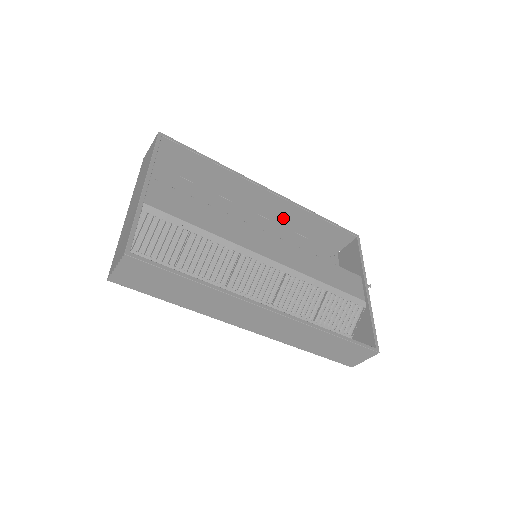
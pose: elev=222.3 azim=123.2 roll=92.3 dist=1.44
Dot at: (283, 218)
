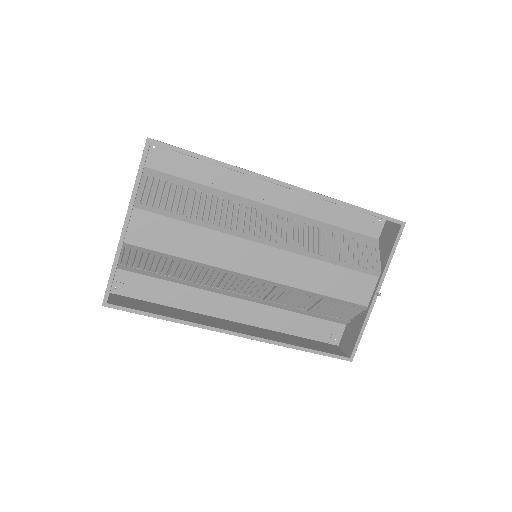
Dot at: occluded
